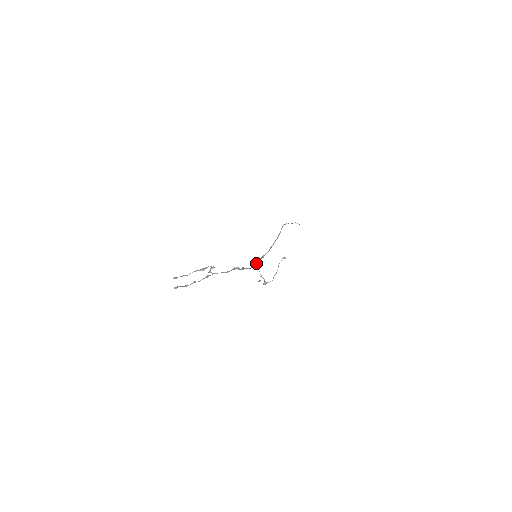
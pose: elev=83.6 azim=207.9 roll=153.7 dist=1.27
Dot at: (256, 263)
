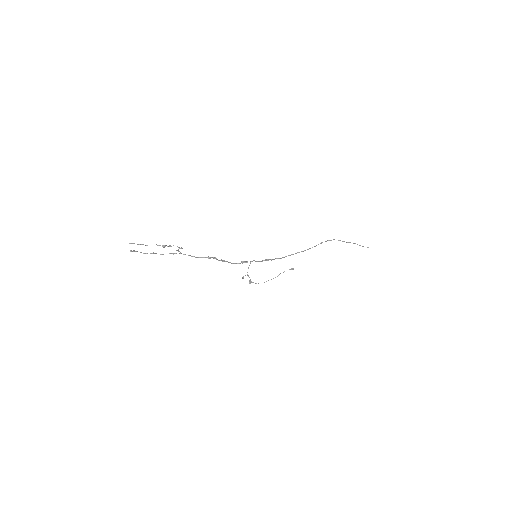
Dot at: (250, 262)
